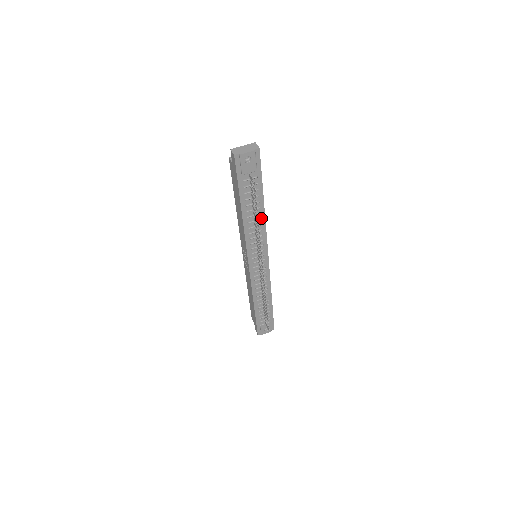
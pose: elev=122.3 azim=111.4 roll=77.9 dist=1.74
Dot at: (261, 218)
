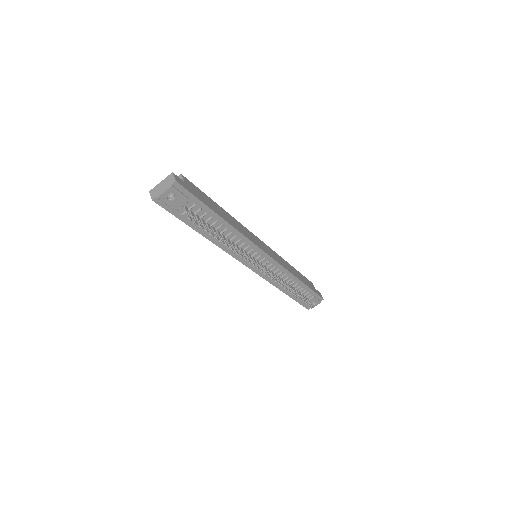
Dot at: (231, 231)
